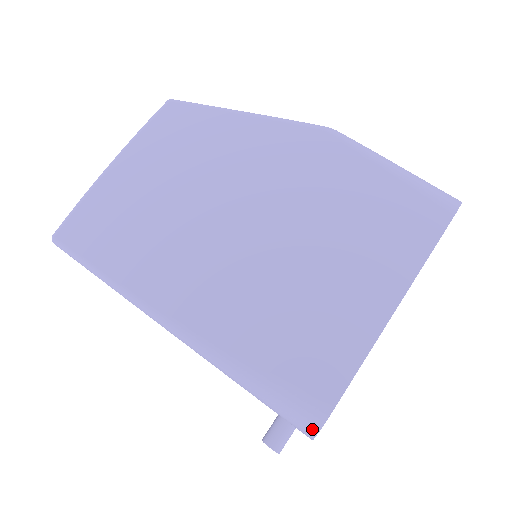
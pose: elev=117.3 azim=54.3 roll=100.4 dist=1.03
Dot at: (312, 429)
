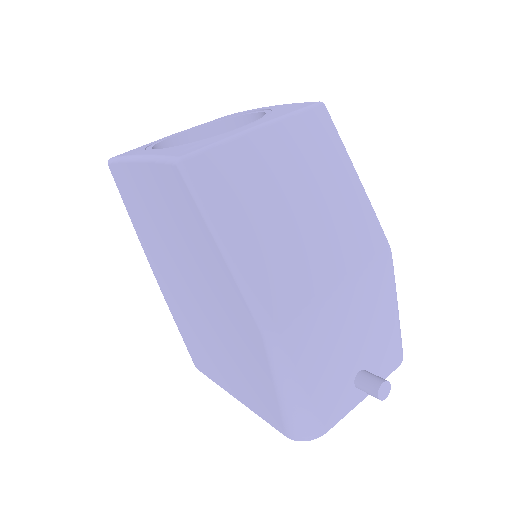
Dot at: occluded
